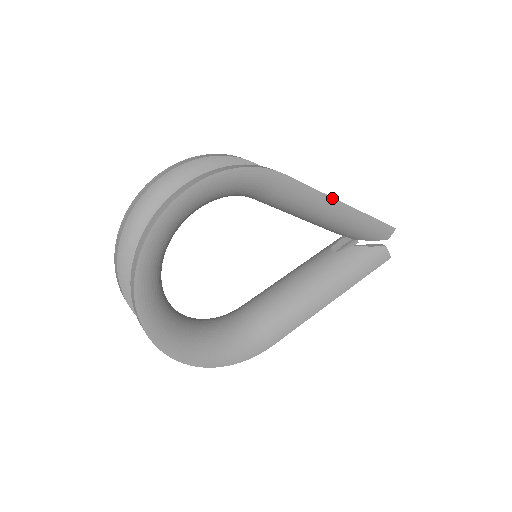
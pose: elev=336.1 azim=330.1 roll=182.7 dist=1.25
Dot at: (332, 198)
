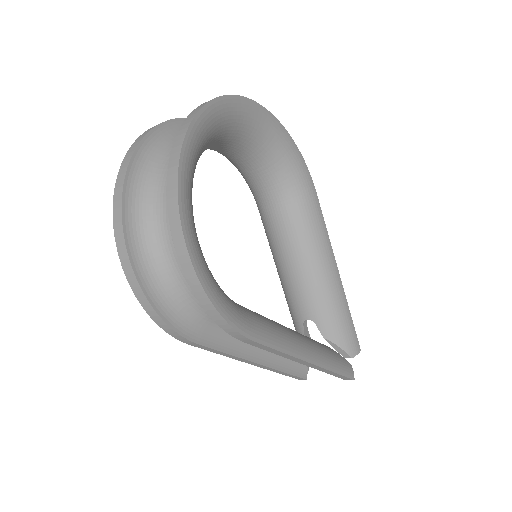
Dot at: (333, 255)
